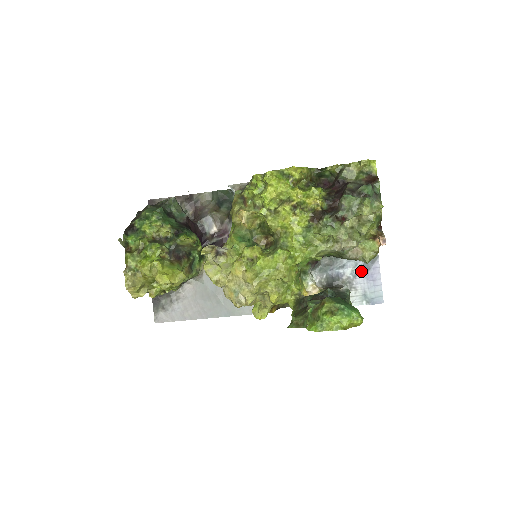
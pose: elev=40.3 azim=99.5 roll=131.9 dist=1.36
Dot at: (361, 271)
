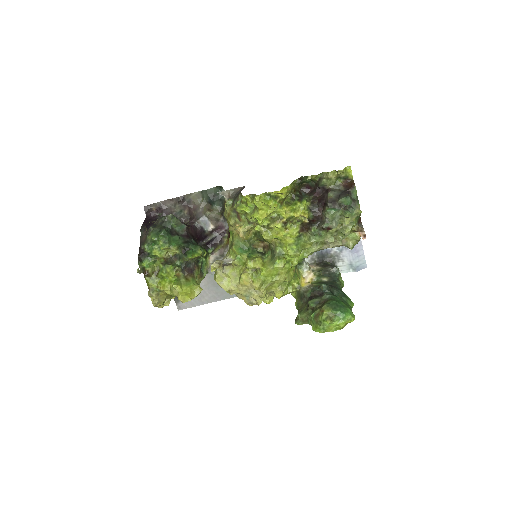
Dot at: occluded
